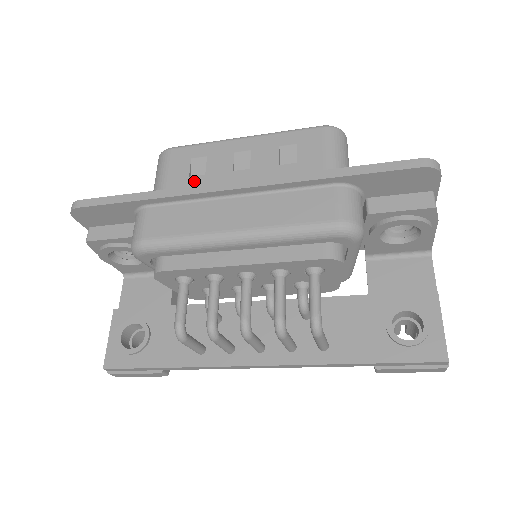
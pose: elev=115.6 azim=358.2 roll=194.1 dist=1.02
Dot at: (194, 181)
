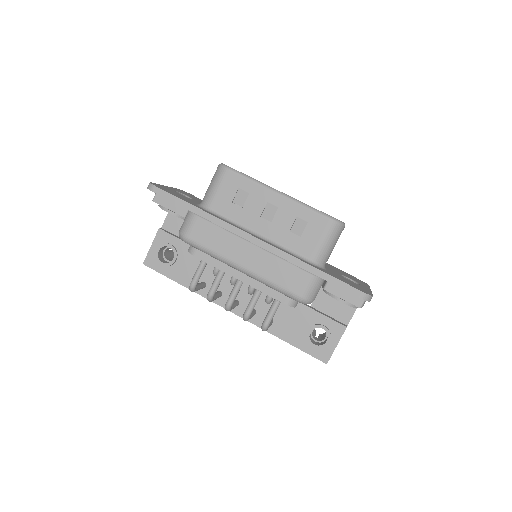
Dot at: (234, 208)
